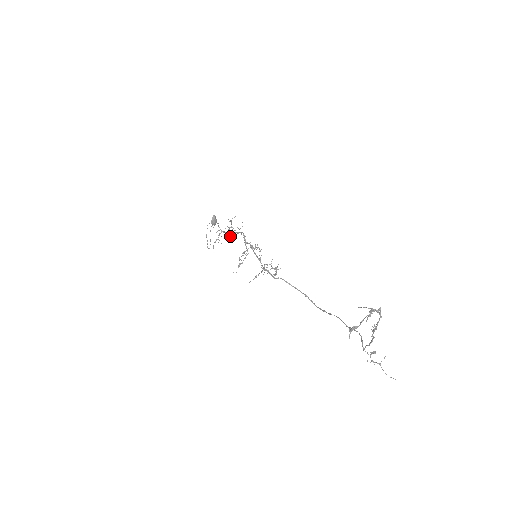
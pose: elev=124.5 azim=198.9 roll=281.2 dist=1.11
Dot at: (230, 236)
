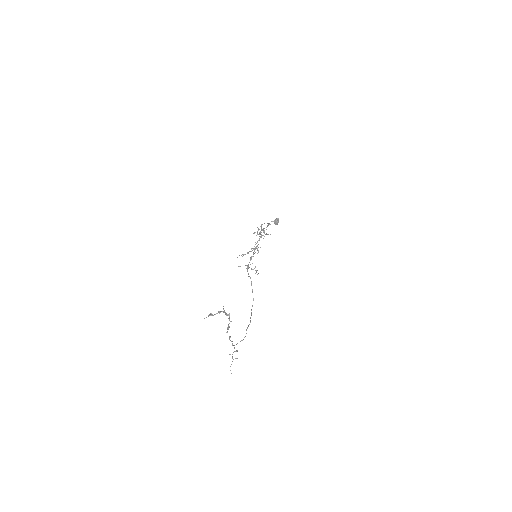
Dot at: occluded
